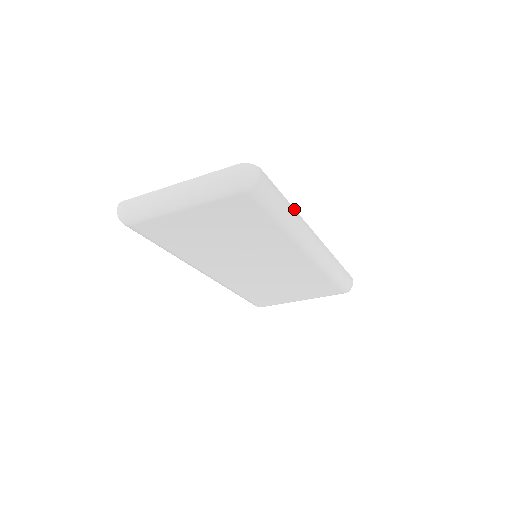
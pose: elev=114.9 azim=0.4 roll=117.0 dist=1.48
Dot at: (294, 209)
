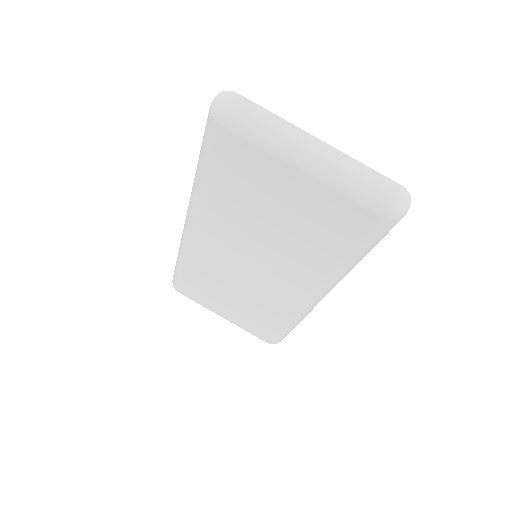
Dot at: occluded
